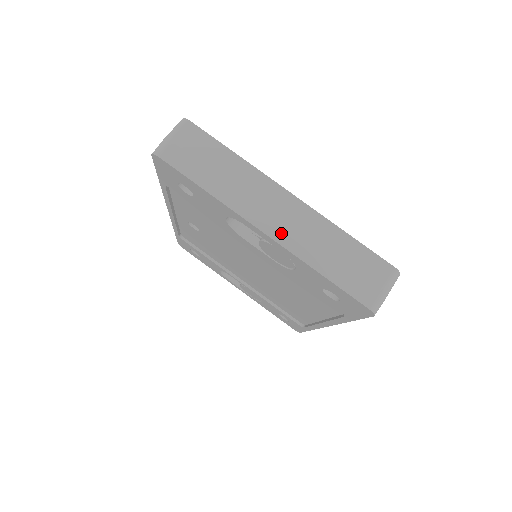
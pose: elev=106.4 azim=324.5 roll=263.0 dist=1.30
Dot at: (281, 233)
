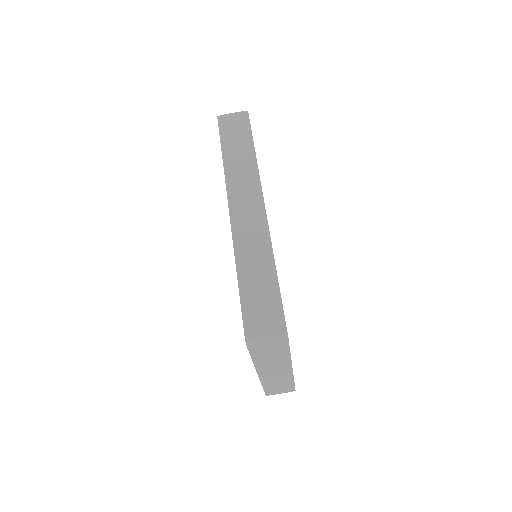
Dot at: (266, 377)
